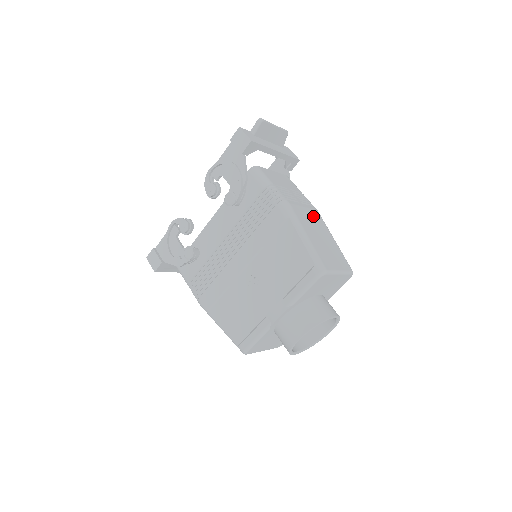
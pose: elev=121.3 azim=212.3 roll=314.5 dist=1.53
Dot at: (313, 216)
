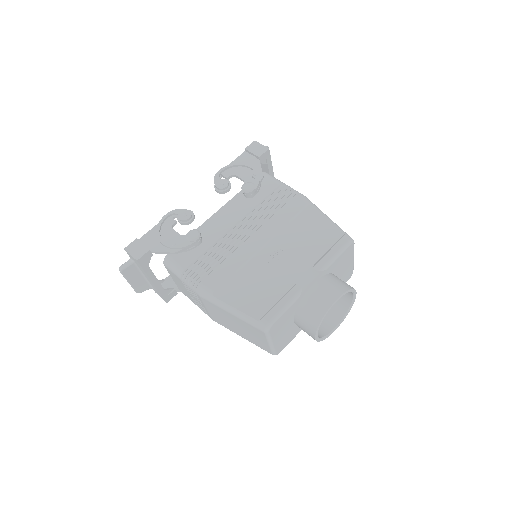
Dot at: occluded
